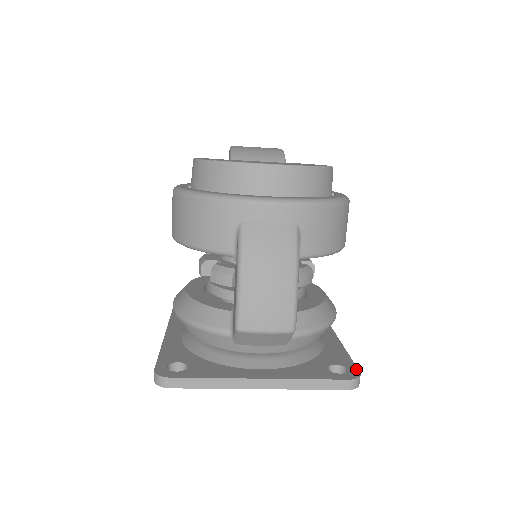
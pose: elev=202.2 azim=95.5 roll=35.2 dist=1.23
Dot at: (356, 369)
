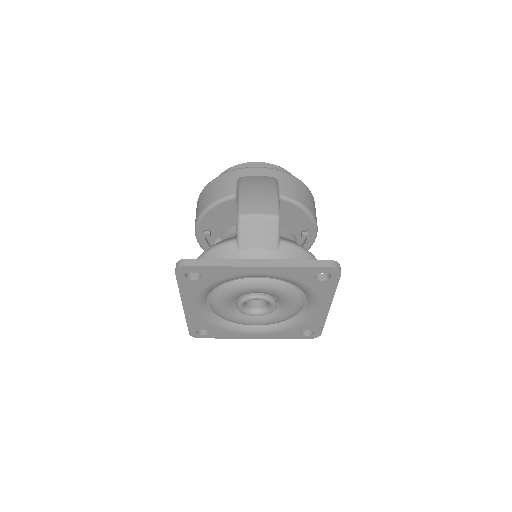
Dot at: occluded
